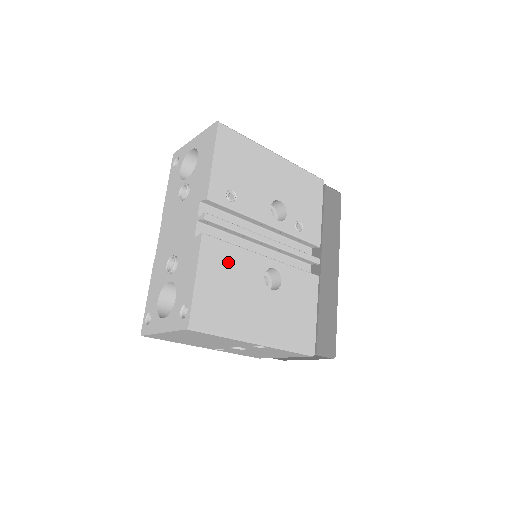
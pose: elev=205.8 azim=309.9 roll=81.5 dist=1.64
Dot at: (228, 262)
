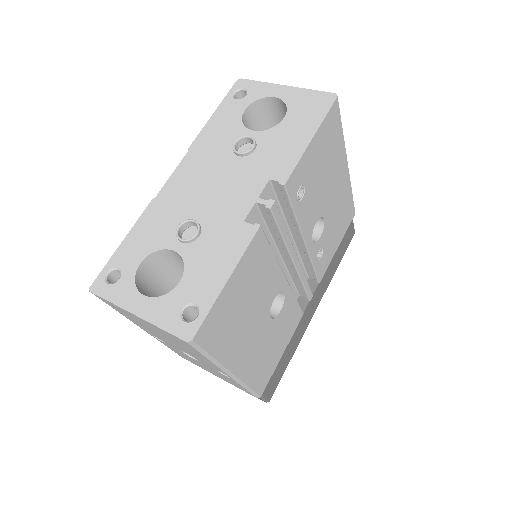
Dot at: (260, 271)
